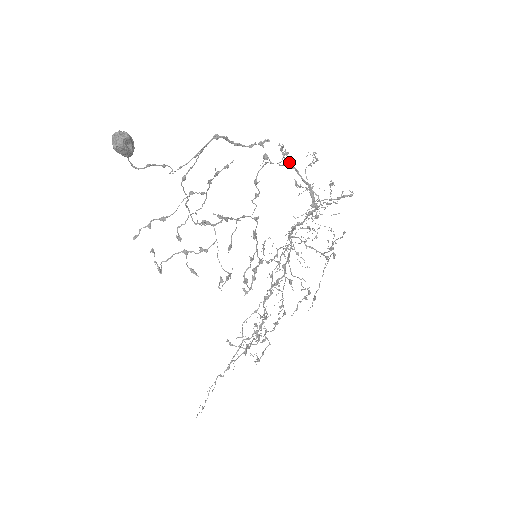
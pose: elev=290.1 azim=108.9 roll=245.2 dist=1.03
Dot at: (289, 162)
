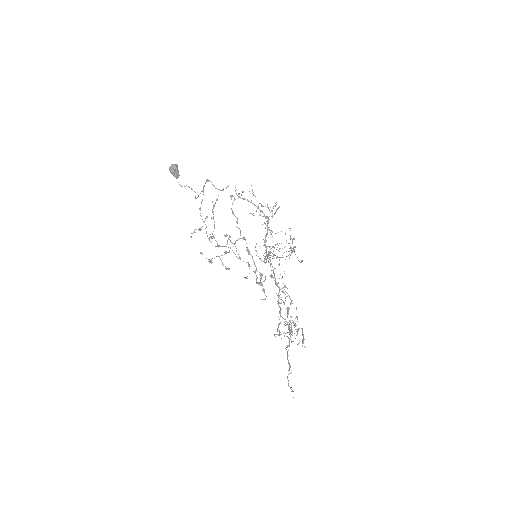
Dot at: (243, 191)
